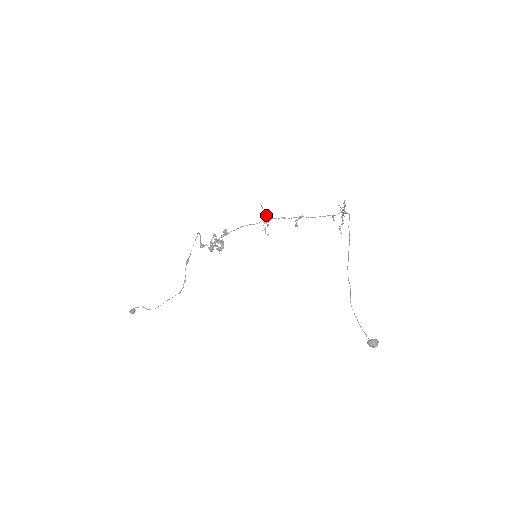
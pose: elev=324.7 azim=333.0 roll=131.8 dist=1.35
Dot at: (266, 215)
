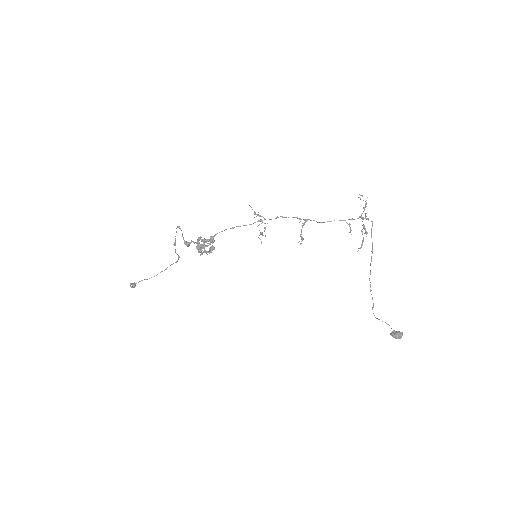
Dot at: (259, 216)
